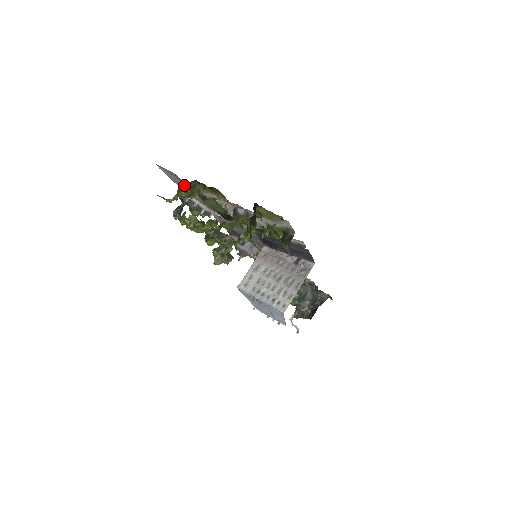
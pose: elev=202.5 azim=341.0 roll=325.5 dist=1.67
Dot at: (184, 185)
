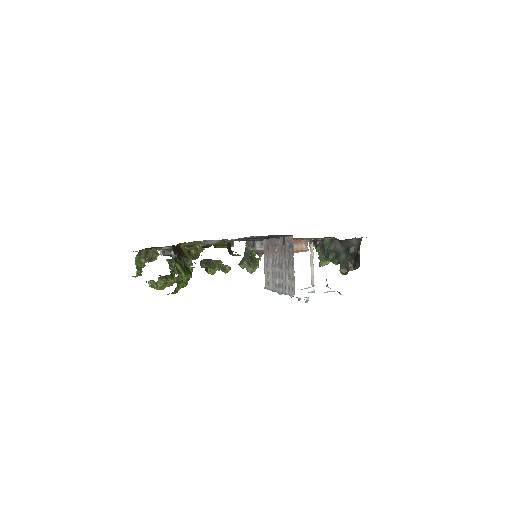
Dot at: (139, 257)
